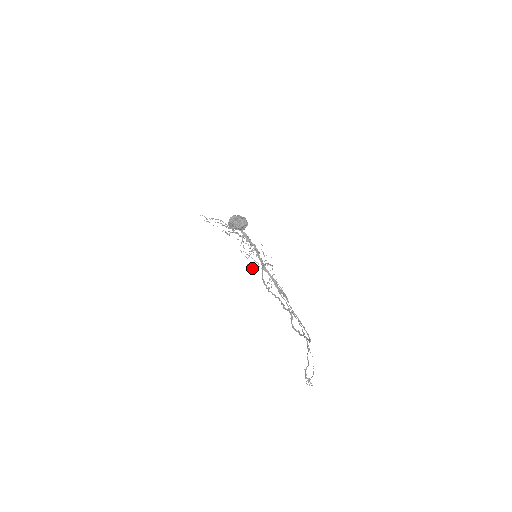
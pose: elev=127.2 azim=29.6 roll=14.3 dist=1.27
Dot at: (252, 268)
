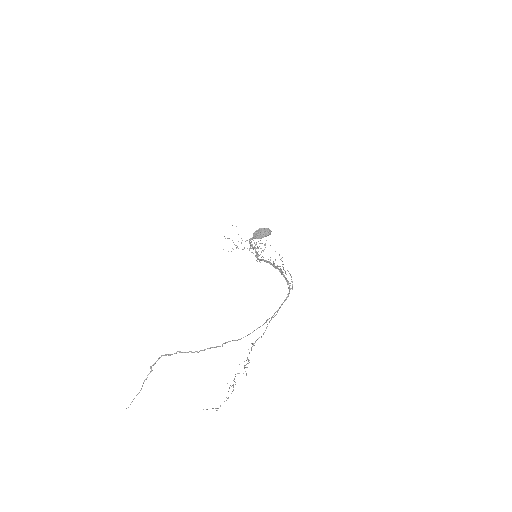
Dot at: occluded
